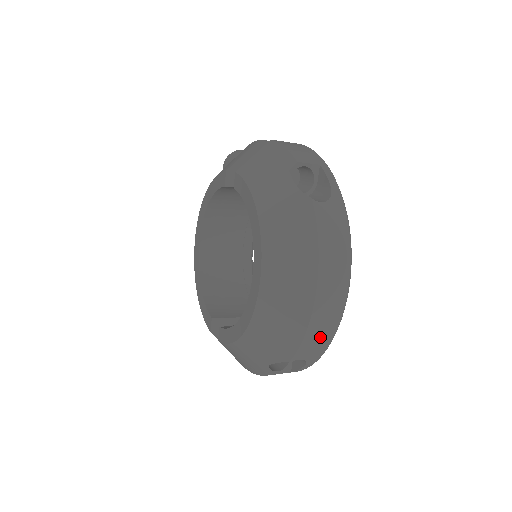
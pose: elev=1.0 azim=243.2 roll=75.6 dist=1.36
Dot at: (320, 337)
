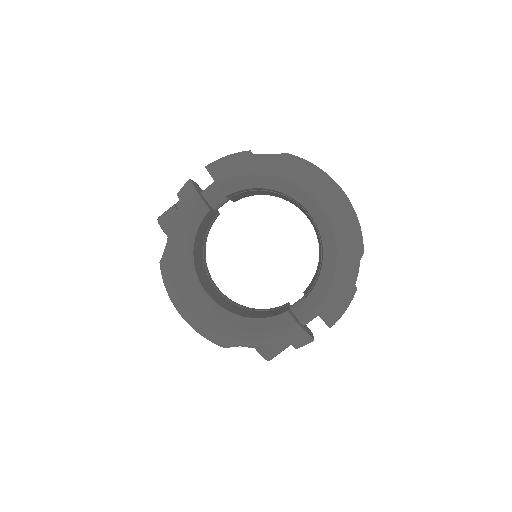
Dot at: occluded
